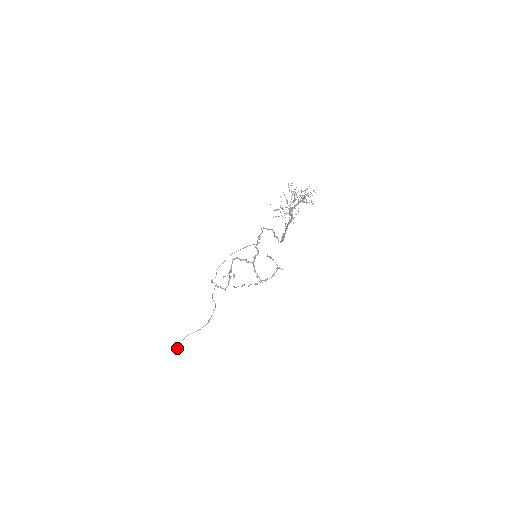
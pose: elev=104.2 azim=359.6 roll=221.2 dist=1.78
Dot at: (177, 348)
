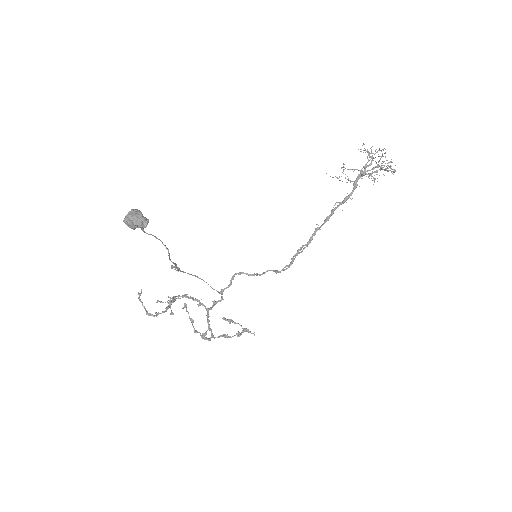
Dot at: (138, 215)
